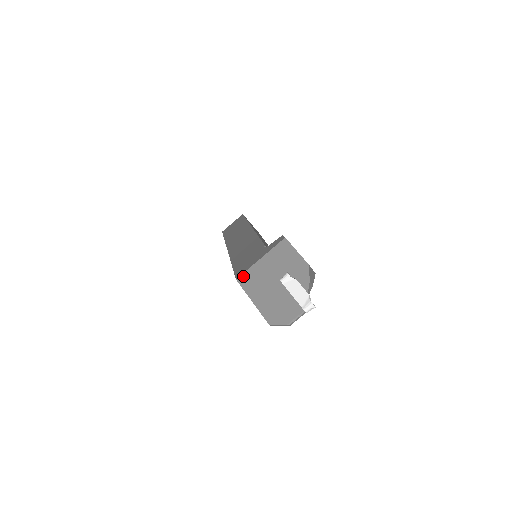
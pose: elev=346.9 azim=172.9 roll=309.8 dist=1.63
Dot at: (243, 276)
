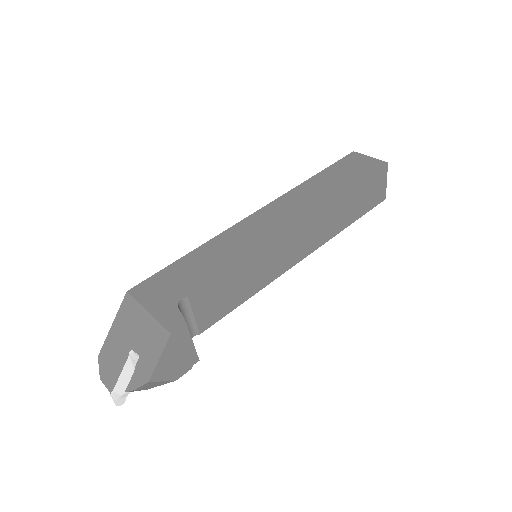
Dot at: (130, 299)
